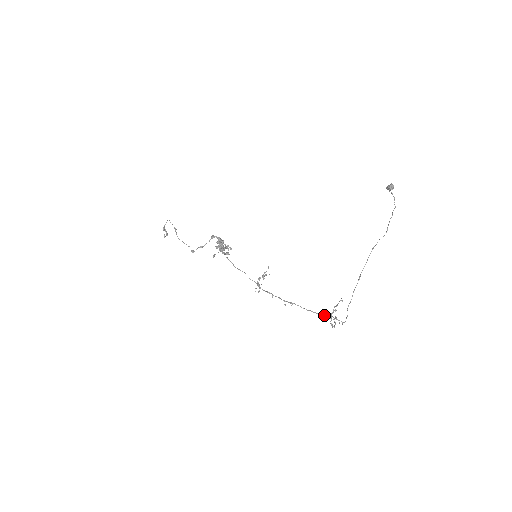
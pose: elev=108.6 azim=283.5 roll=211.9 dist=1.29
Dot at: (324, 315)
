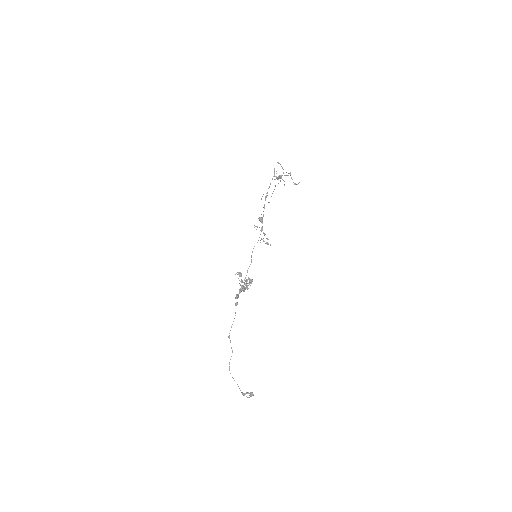
Dot at: (275, 176)
